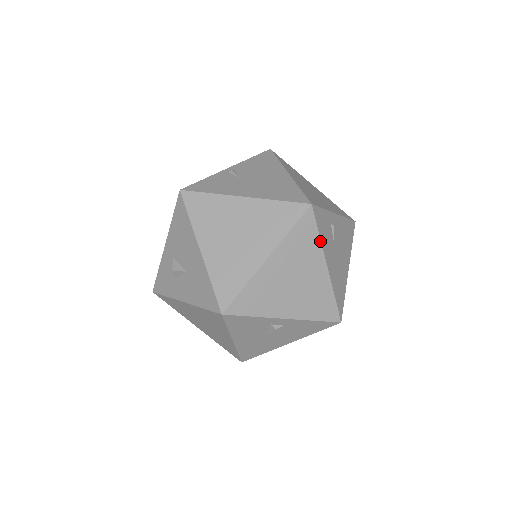
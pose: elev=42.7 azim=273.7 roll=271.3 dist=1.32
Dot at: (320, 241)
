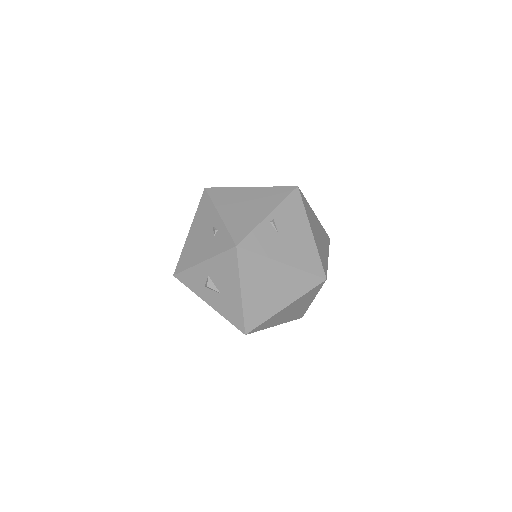
Dot at: occluded
